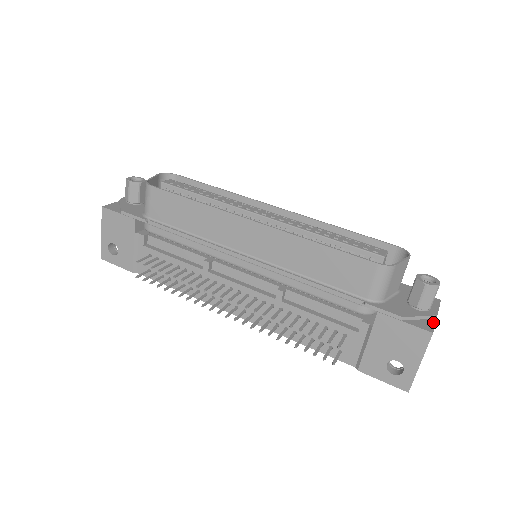
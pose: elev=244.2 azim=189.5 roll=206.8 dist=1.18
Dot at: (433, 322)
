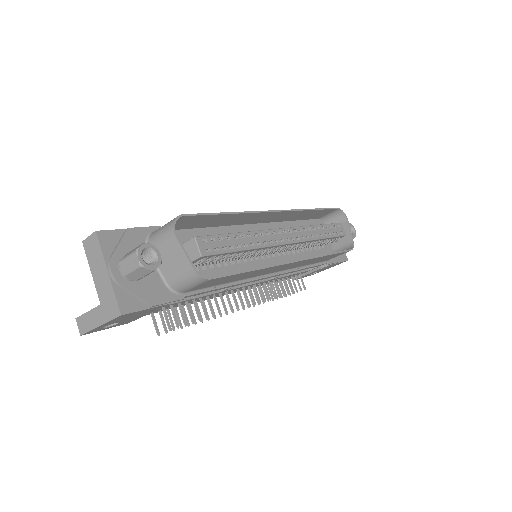
Dot at: occluded
